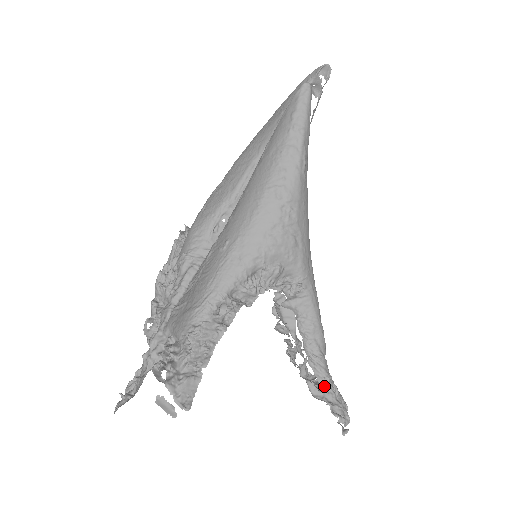
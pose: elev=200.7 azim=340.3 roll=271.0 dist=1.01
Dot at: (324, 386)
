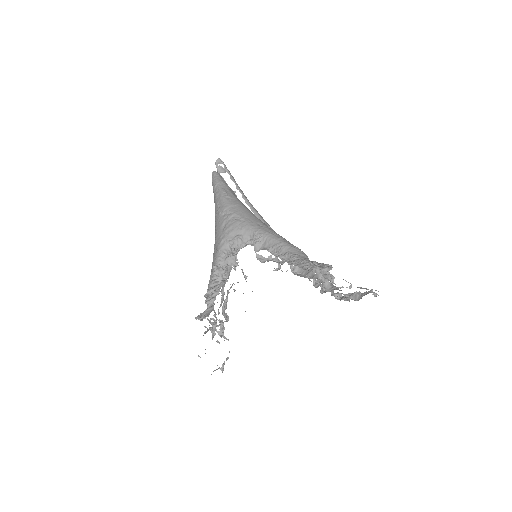
Dot at: (303, 266)
